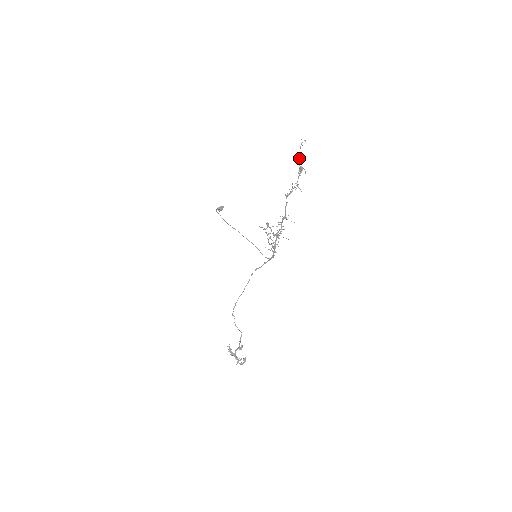
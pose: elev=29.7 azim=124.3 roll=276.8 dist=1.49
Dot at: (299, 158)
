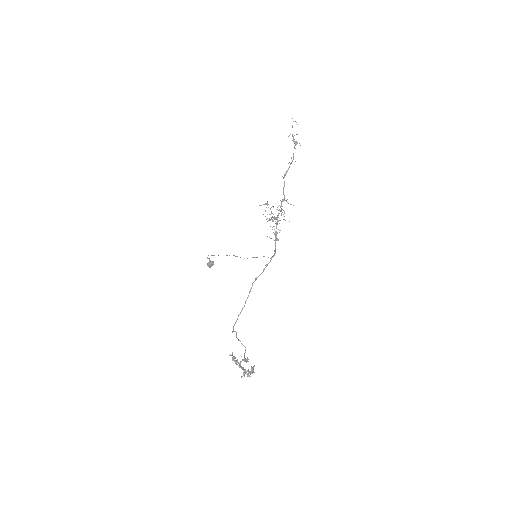
Dot at: (292, 134)
